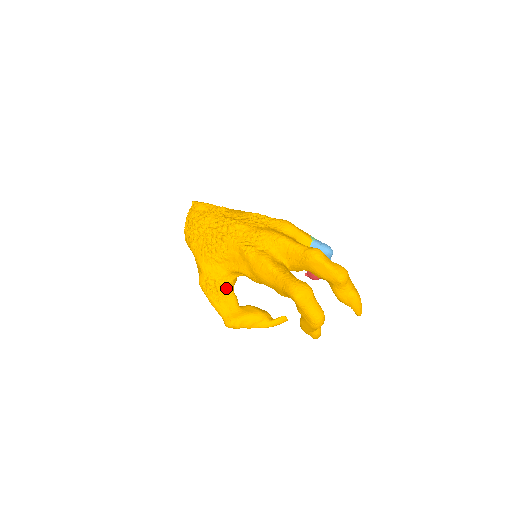
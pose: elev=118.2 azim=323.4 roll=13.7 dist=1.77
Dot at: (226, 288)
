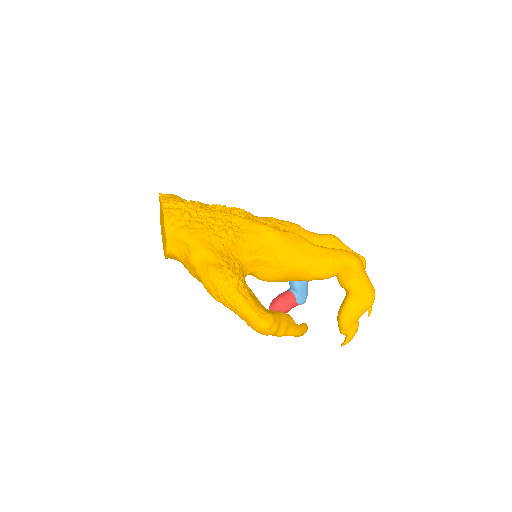
Dot at: (244, 282)
